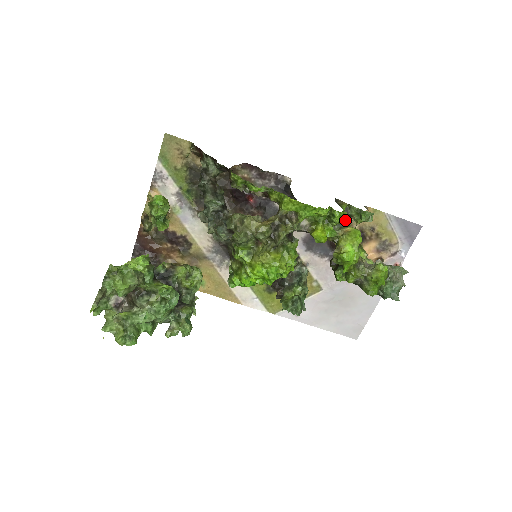
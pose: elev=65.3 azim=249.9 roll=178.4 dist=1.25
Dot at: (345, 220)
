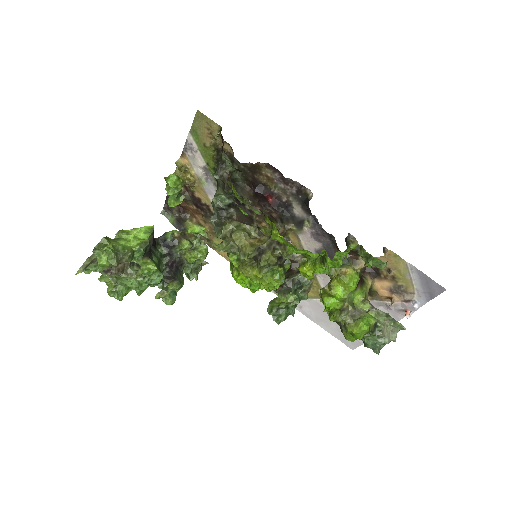
Dot at: (354, 257)
